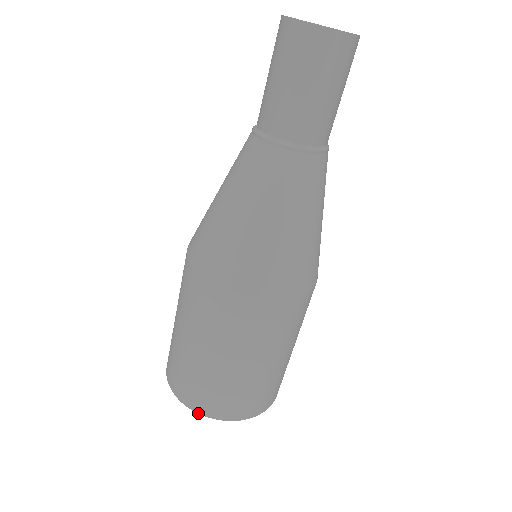
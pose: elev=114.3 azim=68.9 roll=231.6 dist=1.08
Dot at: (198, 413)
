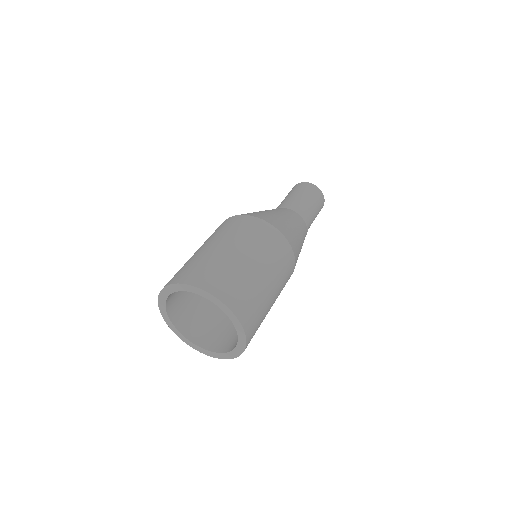
Dot at: (185, 284)
